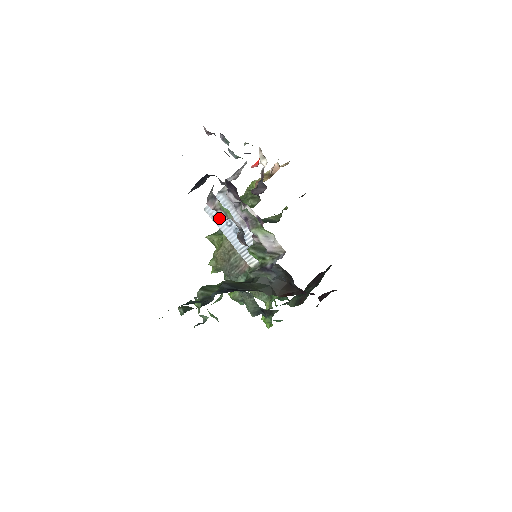
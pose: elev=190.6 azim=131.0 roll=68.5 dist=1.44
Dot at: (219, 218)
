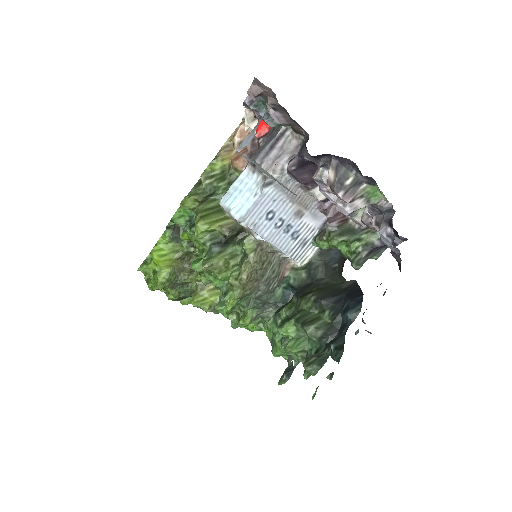
Dot at: (353, 211)
